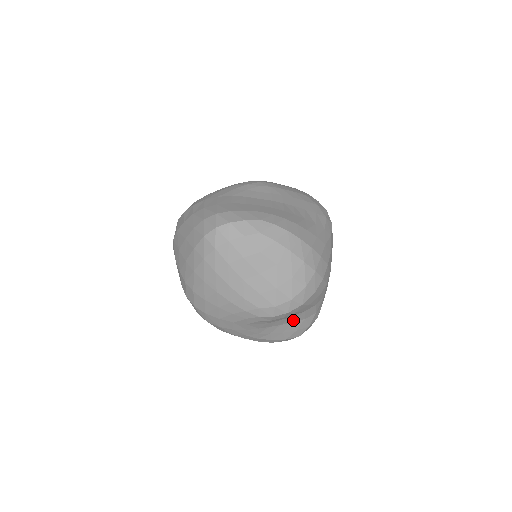
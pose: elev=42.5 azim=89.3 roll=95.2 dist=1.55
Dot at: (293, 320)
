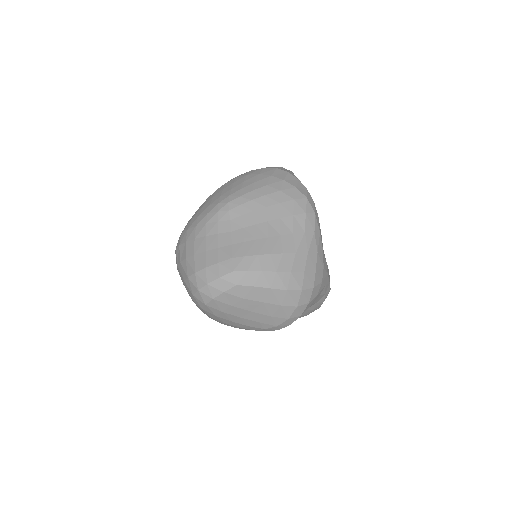
Dot at: occluded
